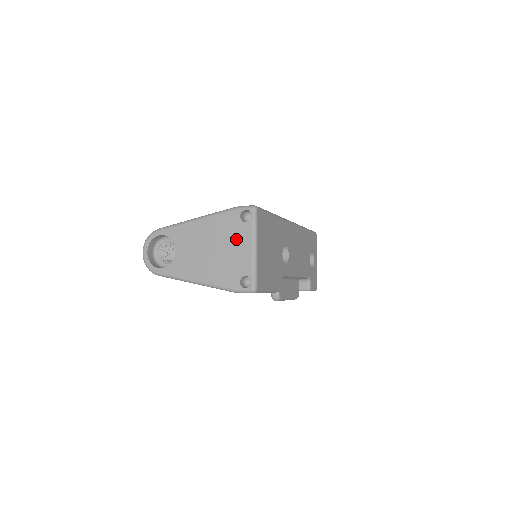
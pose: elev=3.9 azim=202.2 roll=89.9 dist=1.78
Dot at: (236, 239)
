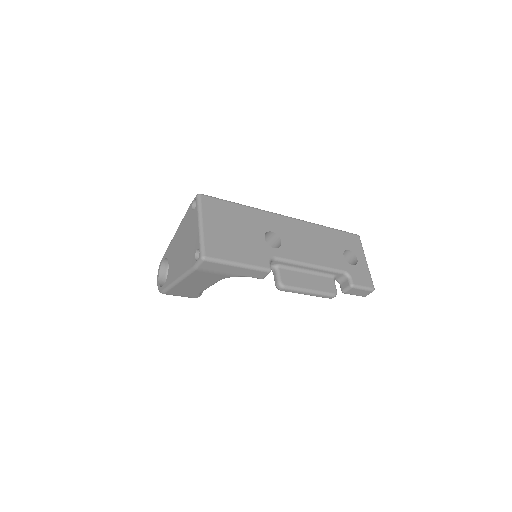
Dot at: (191, 226)
